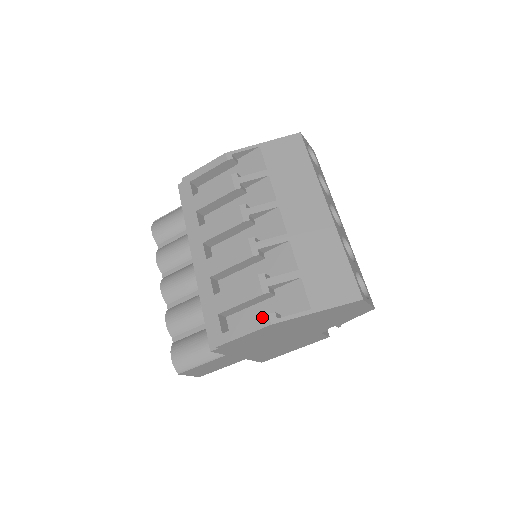
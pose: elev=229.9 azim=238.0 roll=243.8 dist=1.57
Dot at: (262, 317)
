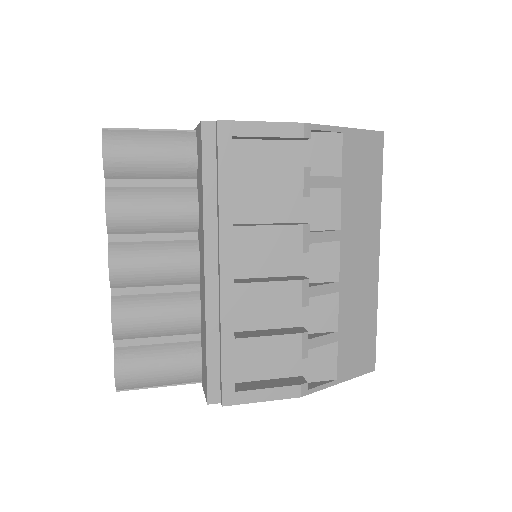
Dot at: (293, 386)
